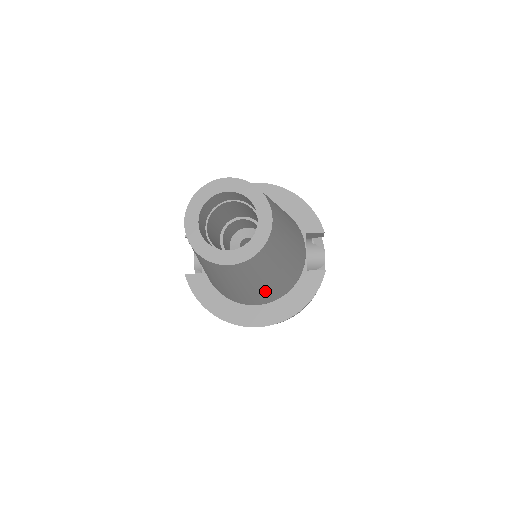
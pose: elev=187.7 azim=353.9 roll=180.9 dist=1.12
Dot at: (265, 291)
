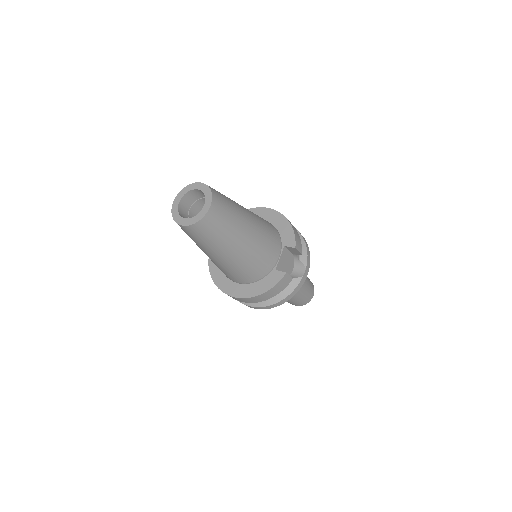
Dot at: (230, 266)
